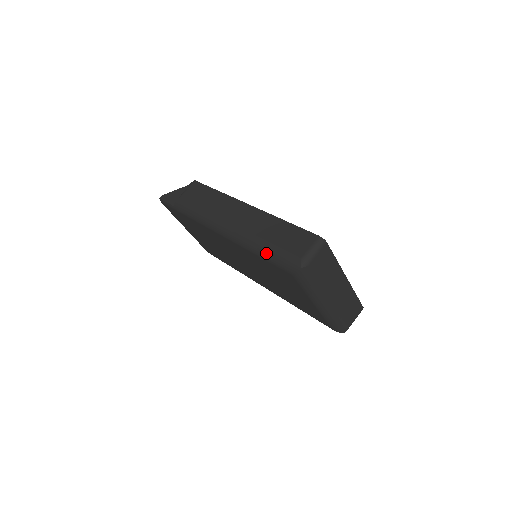
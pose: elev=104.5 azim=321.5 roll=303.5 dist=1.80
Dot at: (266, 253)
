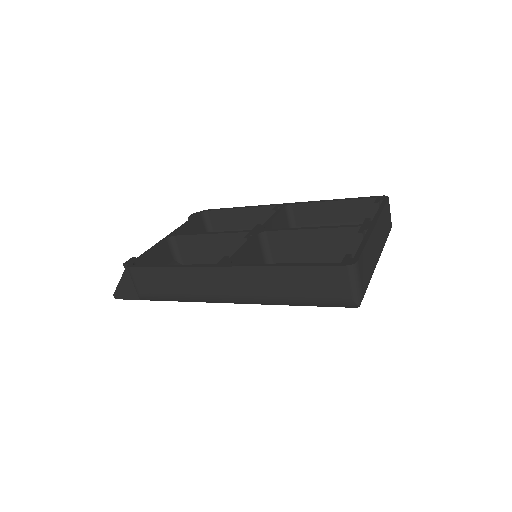
Dot at: occluded
